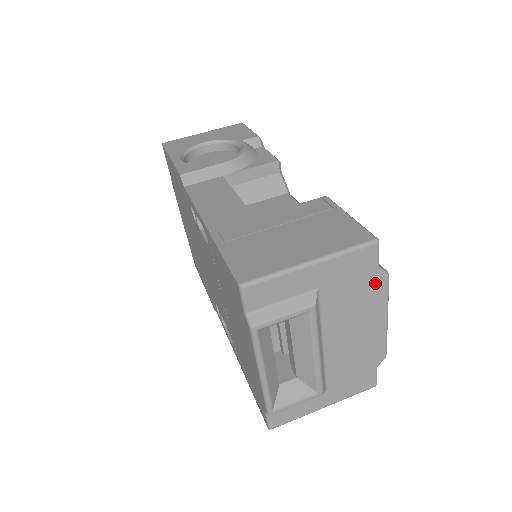
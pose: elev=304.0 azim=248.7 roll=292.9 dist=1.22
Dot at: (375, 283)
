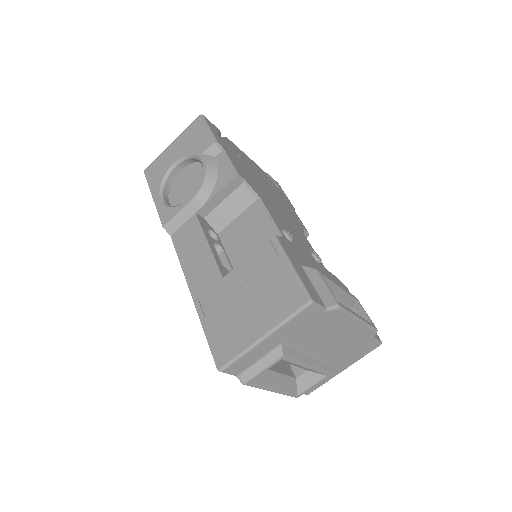
Dot at: (330, 316)
